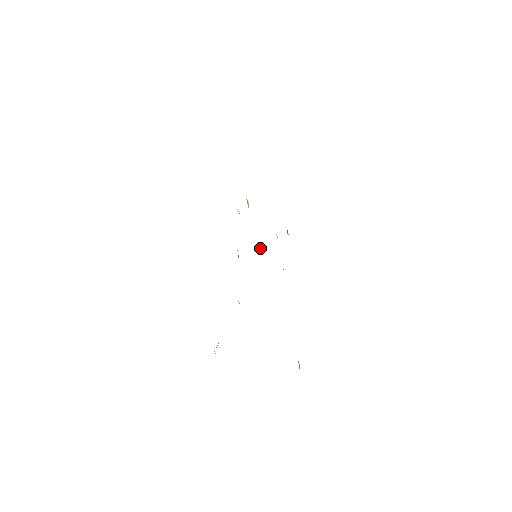
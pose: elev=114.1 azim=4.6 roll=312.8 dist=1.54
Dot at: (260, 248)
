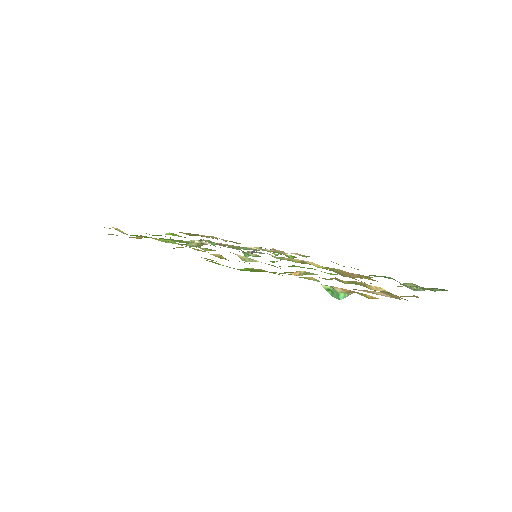
Dot at: (251, 253)
